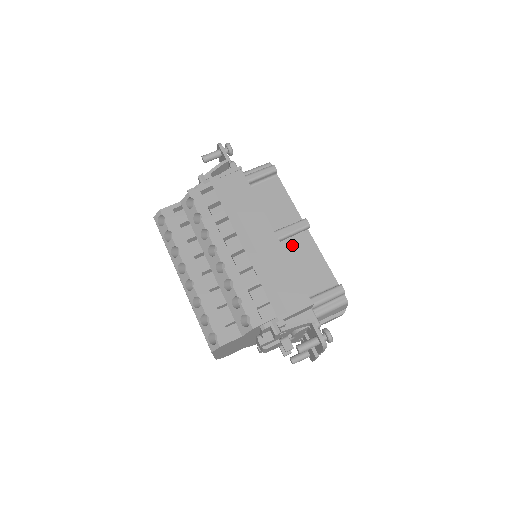
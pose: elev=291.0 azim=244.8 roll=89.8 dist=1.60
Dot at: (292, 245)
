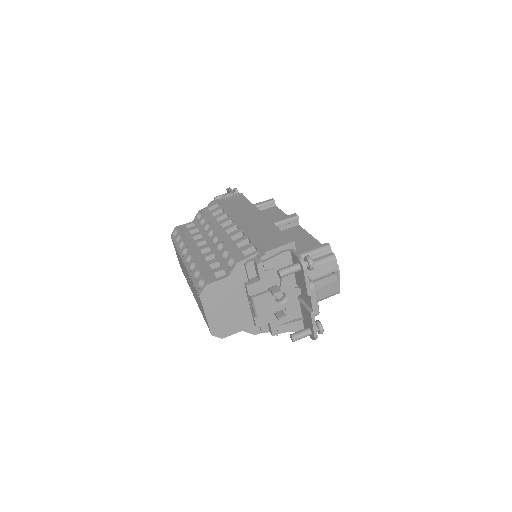
Dot at: occluded
